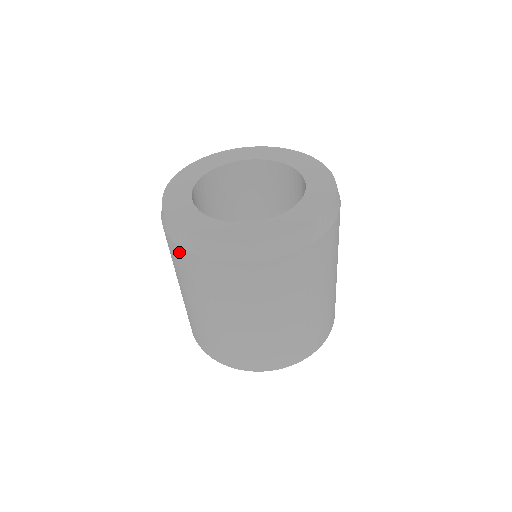
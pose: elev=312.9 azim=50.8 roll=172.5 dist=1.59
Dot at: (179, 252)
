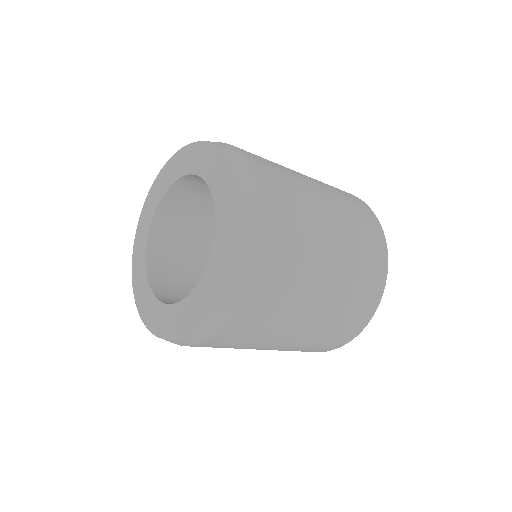
Dot at: occluded
